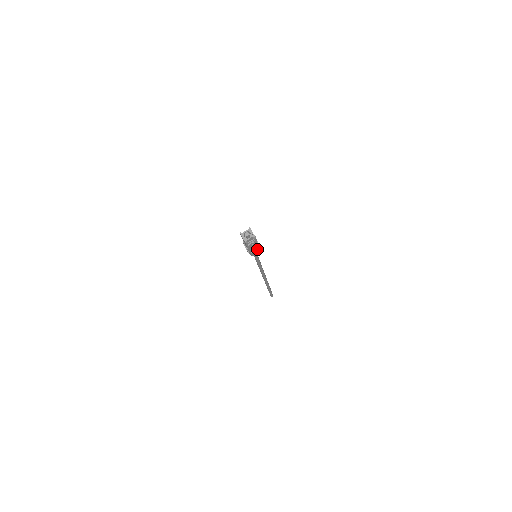
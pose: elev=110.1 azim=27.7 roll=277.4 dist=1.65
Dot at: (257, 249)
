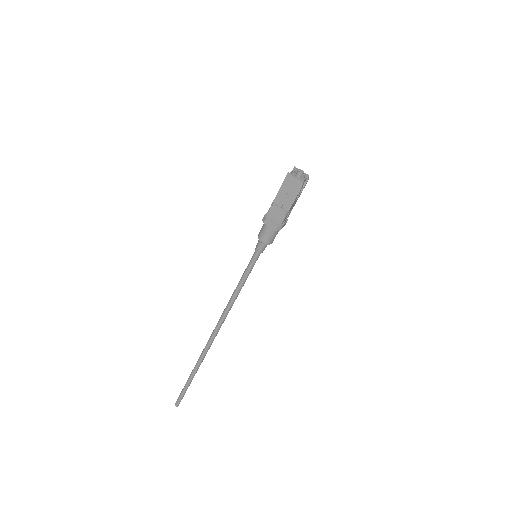
Dot at: (286, 220)
